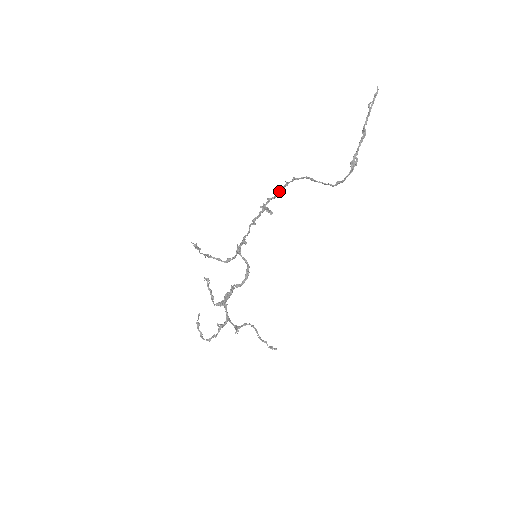
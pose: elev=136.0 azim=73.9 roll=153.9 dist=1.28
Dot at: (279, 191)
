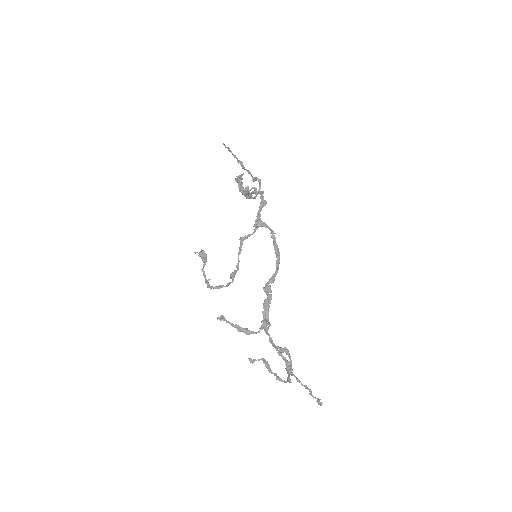
Dot at: (241, 179)
